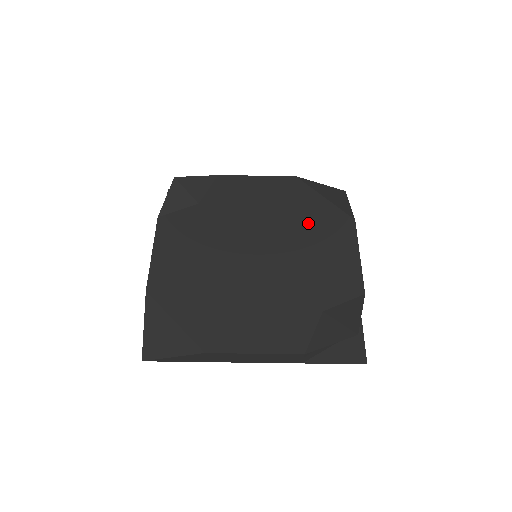
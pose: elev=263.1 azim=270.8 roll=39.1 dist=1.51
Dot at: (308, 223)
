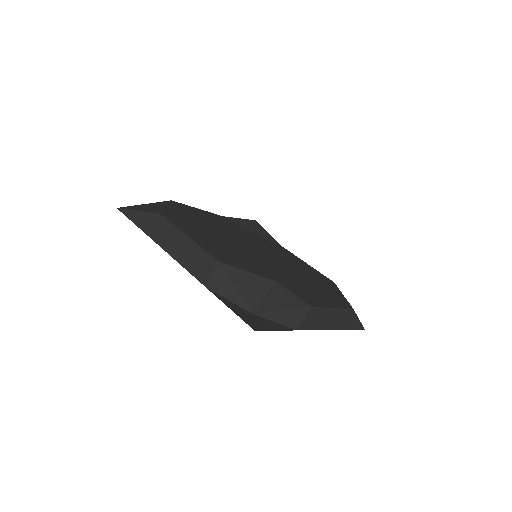
Dot at: (314, 282)
